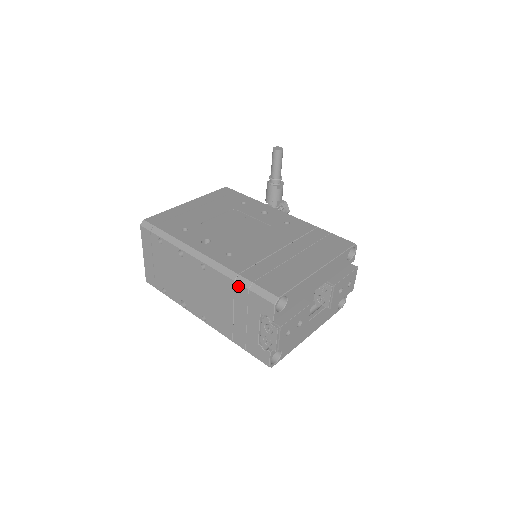
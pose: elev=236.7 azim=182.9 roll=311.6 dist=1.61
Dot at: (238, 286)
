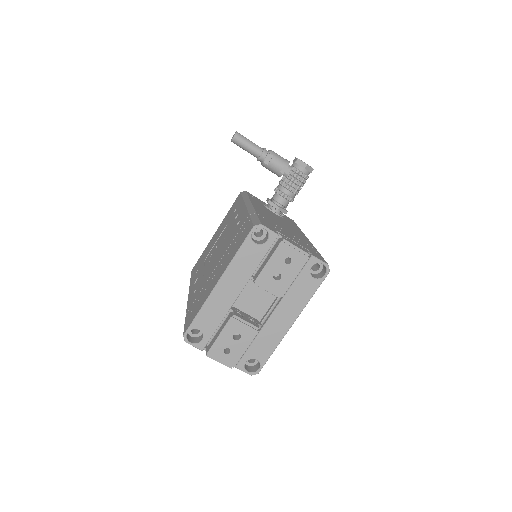
Dot at: occluded
